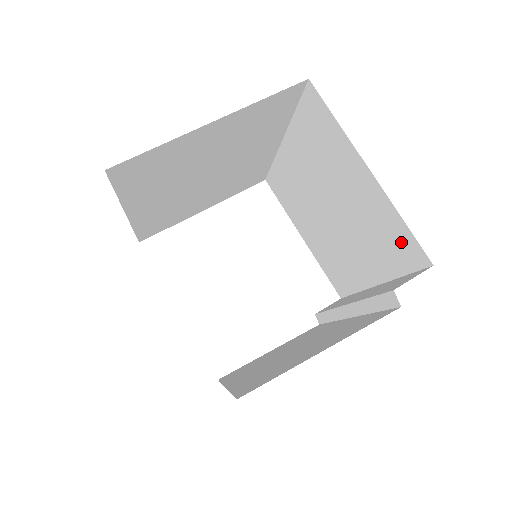
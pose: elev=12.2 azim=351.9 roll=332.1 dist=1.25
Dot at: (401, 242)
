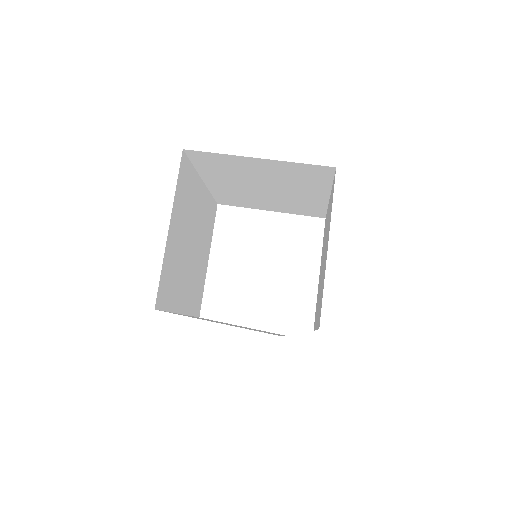
Dot at: occluded
